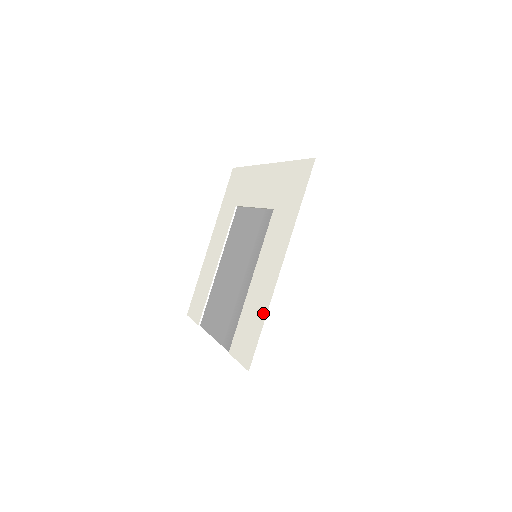
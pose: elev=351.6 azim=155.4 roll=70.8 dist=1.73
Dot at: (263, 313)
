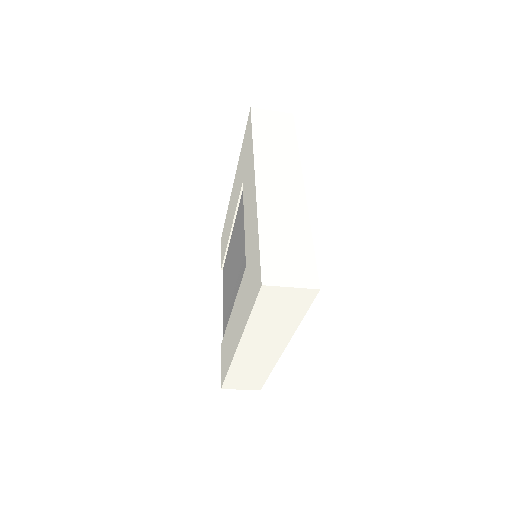
Dot at: (228, 363)
